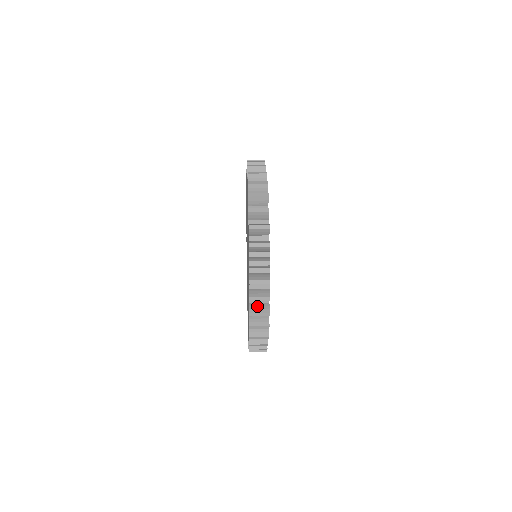
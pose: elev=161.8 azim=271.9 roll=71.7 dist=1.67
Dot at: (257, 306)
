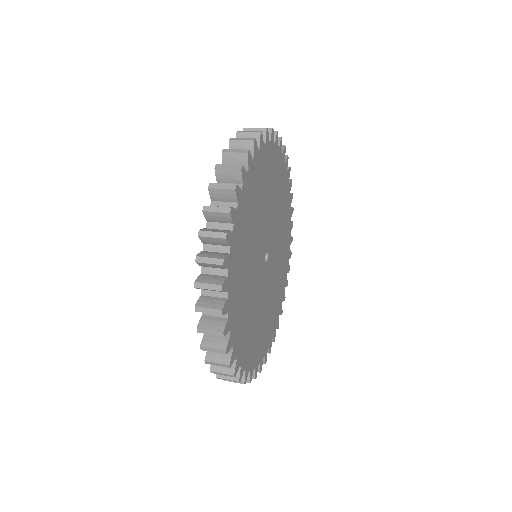
Dot at: (210, 253)
